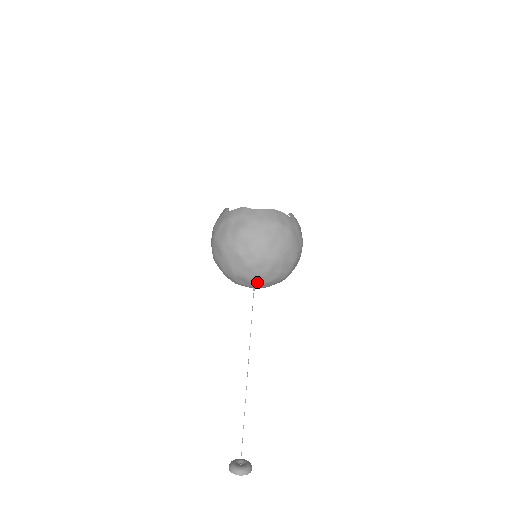
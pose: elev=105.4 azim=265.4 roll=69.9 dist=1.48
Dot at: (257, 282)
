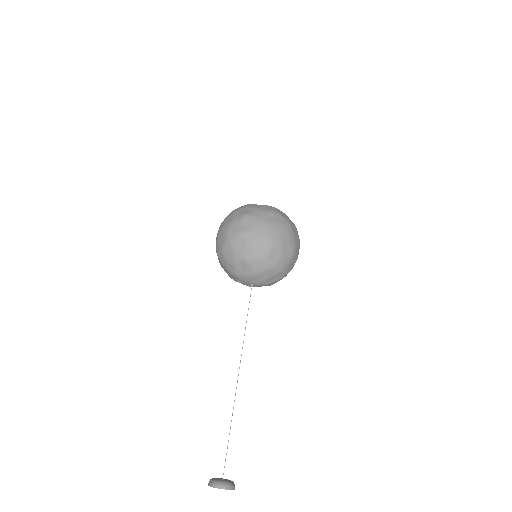
Dot at: (257, 267)
